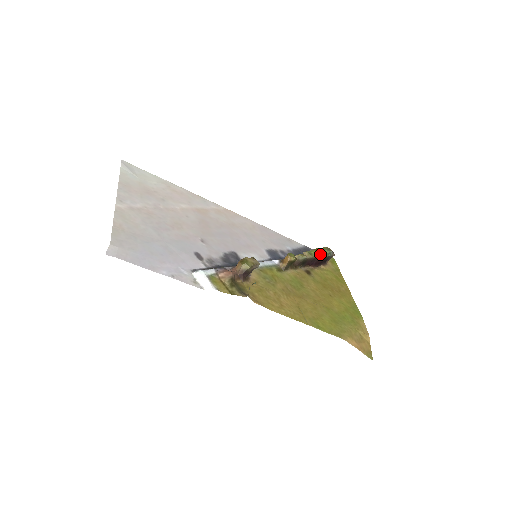
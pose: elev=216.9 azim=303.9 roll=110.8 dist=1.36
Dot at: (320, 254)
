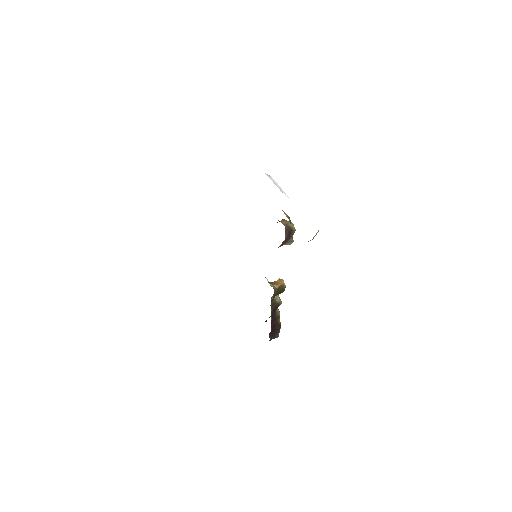
Dot at: occluded
